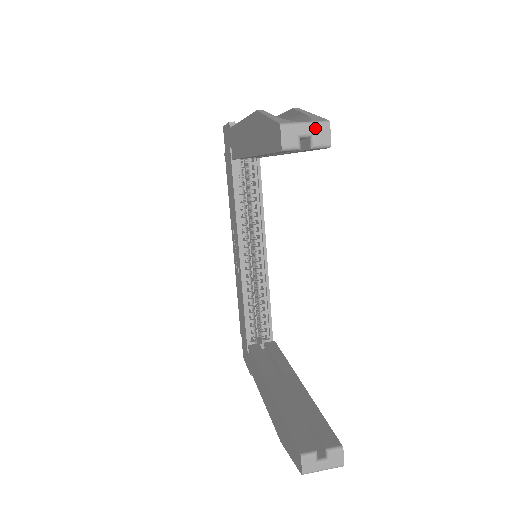
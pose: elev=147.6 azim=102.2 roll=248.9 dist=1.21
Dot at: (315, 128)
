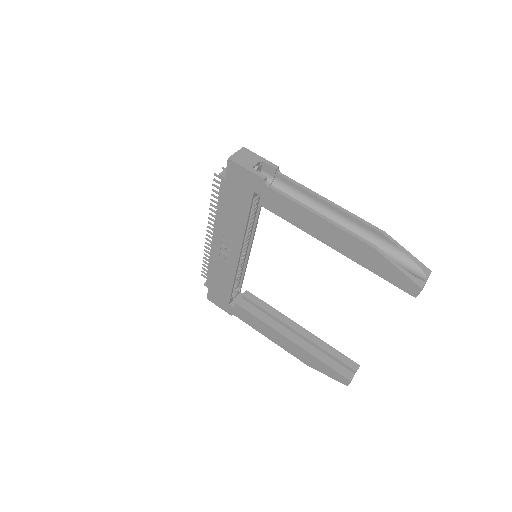
Dot at: occluded
